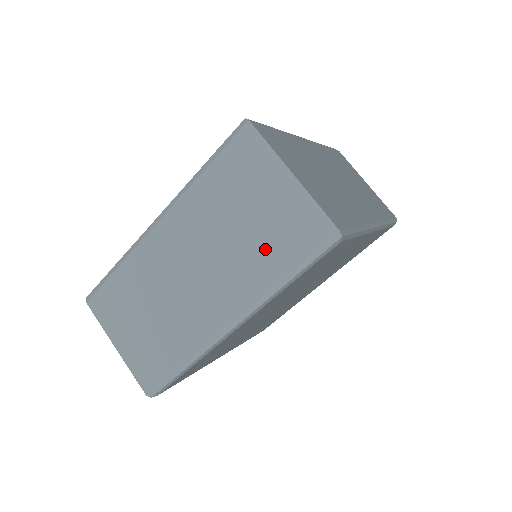
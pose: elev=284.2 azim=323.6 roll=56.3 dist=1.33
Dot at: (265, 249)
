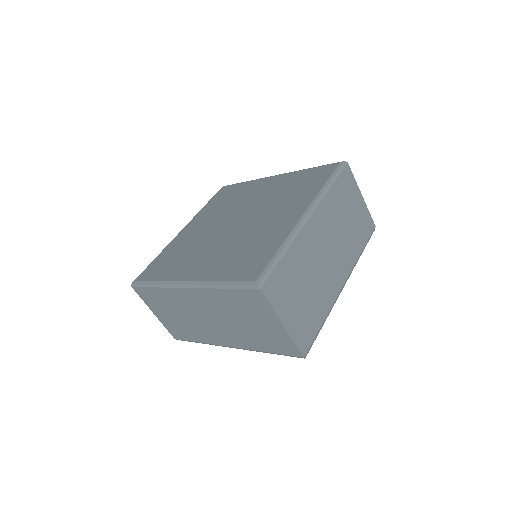
Dot at: (258, 338)
